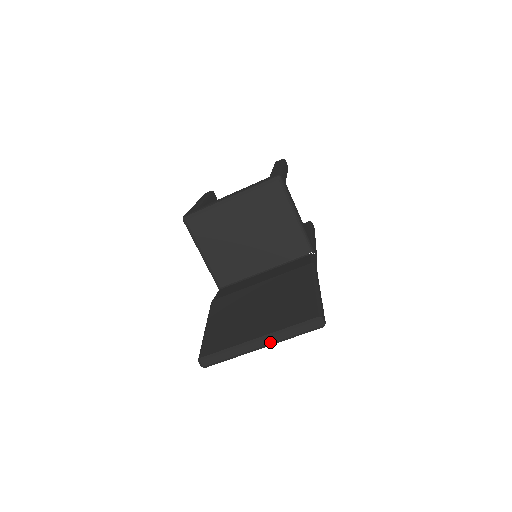
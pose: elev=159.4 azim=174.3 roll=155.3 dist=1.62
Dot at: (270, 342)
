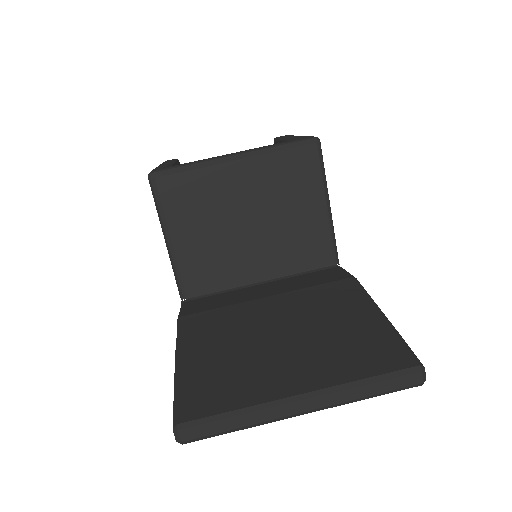
Dot at: (323, 404)
